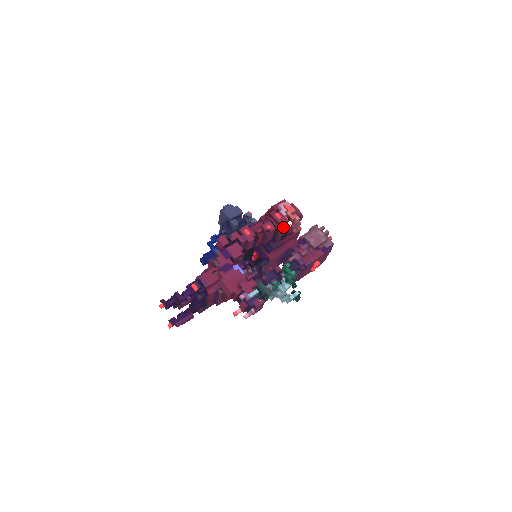
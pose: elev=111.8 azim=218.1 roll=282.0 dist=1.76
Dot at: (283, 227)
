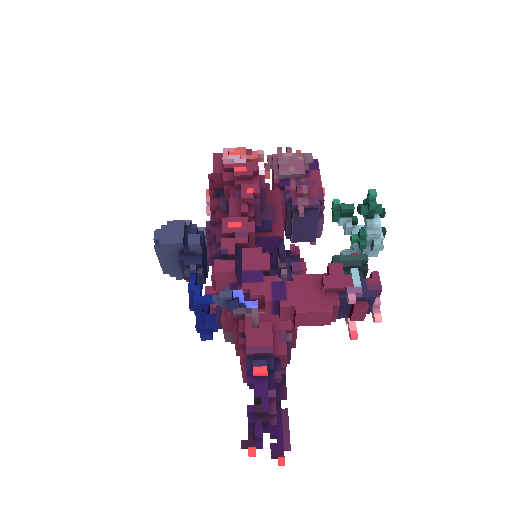
Dot at: (260, 178)
